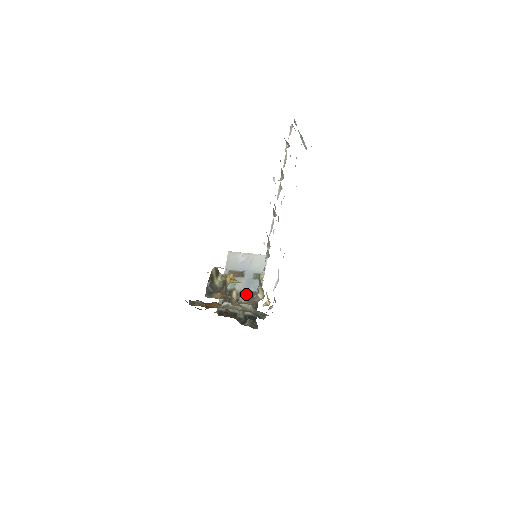
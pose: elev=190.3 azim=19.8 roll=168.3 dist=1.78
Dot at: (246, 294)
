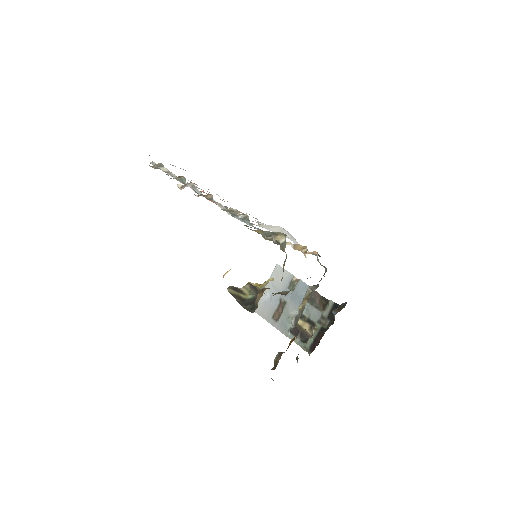
Dot at: (305, 307)
